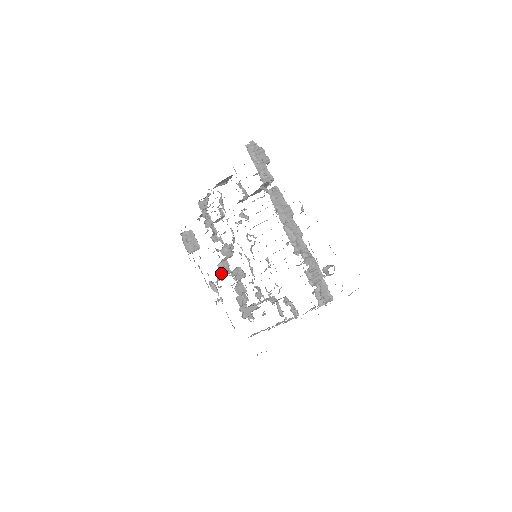
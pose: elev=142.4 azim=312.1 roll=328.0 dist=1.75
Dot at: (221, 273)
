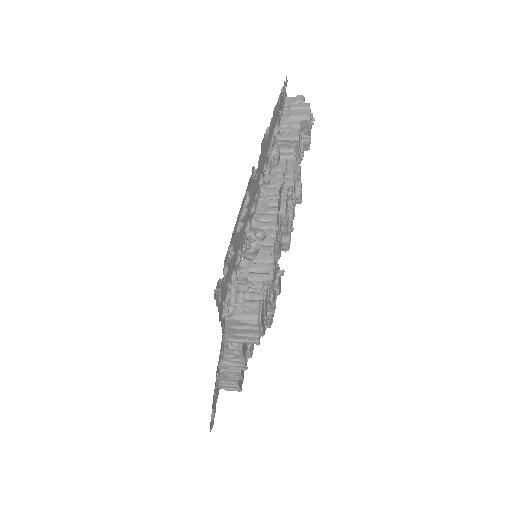
Dot at: occluded
